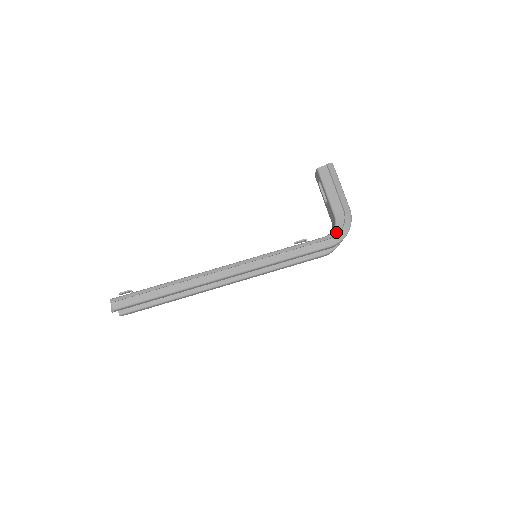
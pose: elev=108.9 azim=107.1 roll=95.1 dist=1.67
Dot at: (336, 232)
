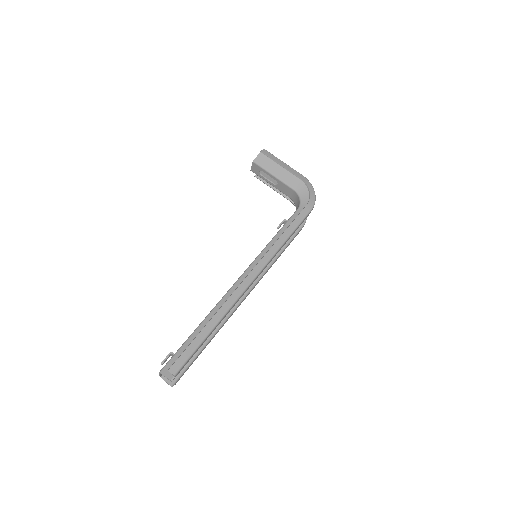
Dot at: (304, 200)
